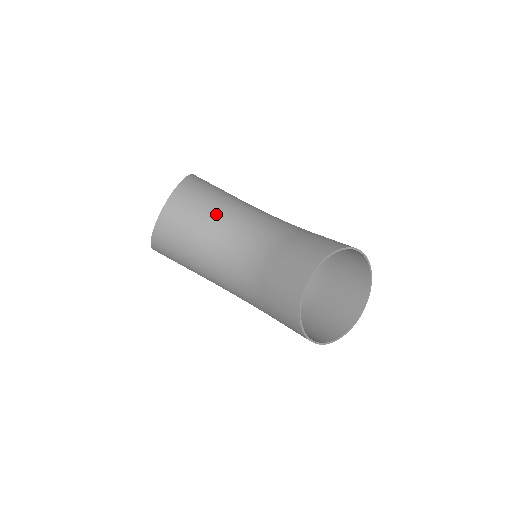
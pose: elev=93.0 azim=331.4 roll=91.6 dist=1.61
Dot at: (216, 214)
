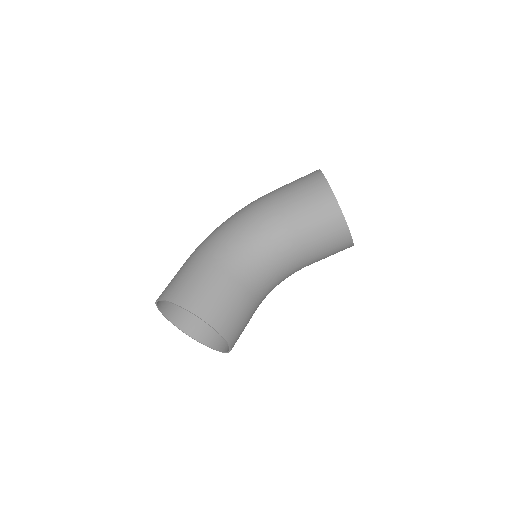
Dot at: (243, 290)
